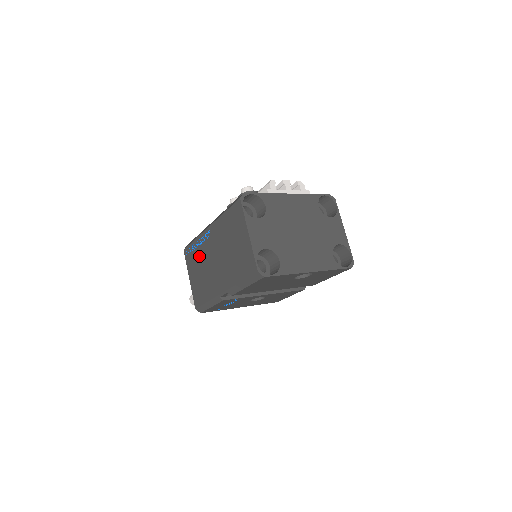
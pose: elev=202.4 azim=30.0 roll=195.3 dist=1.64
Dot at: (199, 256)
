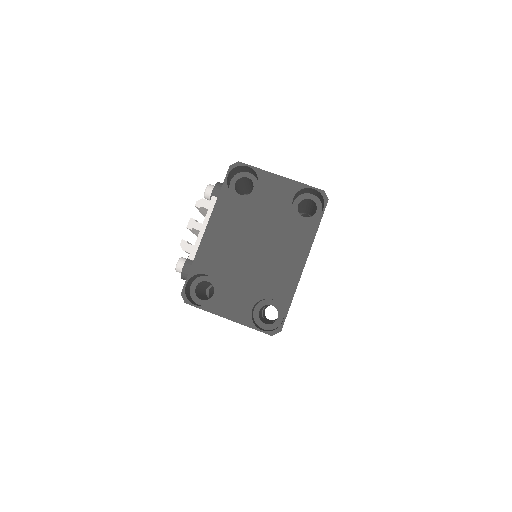
Dot at: occluded
